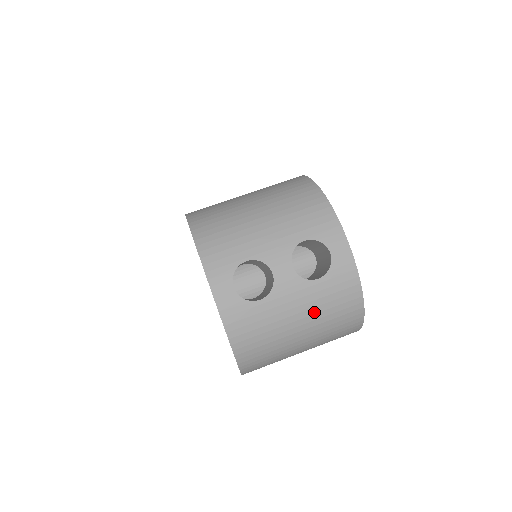
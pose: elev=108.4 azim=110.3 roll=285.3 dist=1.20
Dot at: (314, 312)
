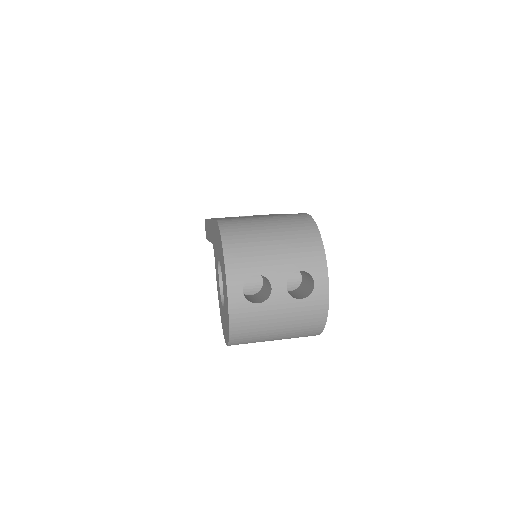
Dot at: (291, 319)
